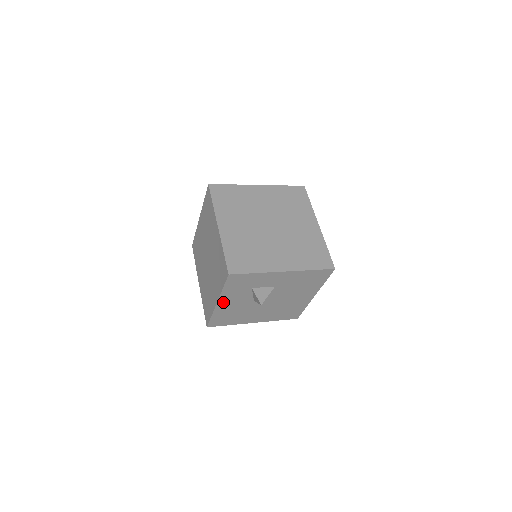
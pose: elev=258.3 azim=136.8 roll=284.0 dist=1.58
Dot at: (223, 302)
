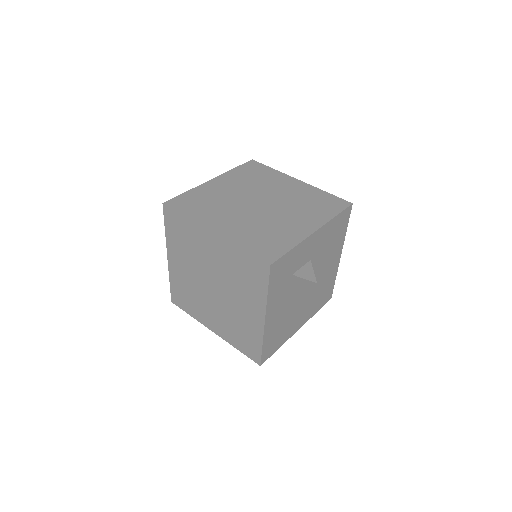
Dot at: (270, 315)
